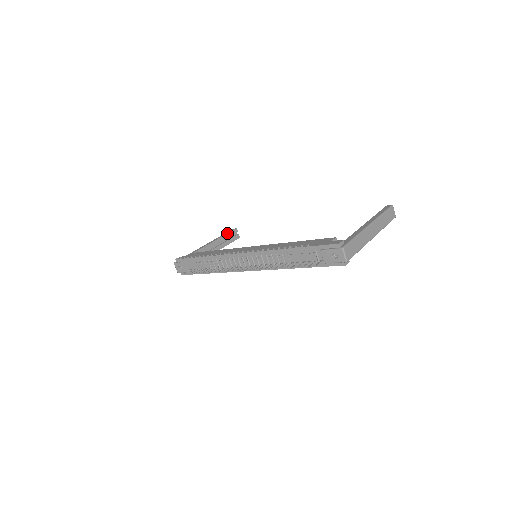
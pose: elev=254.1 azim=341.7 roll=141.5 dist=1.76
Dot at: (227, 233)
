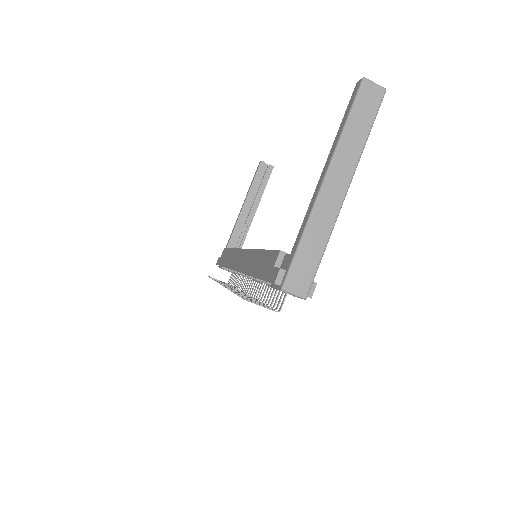
Dot at: (253, 179)
